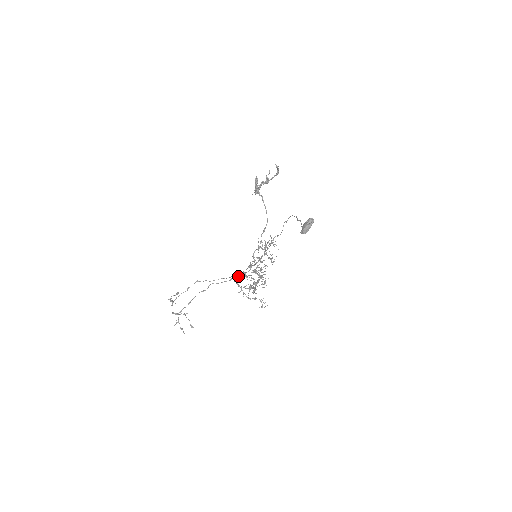
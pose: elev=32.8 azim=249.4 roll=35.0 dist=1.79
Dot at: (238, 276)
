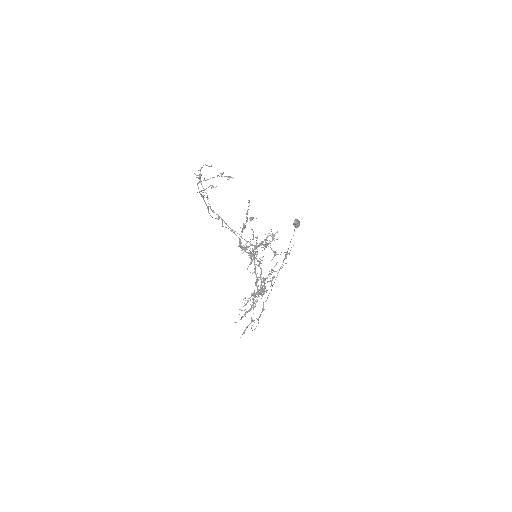
Dot at: (245, 250)
